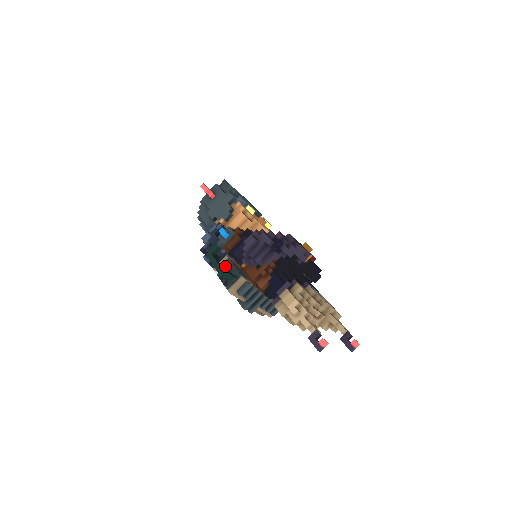
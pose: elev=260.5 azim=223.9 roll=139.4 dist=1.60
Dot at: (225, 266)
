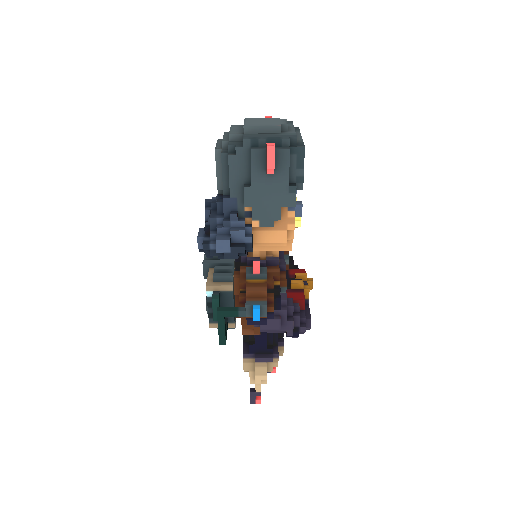
Dot at: (223, 297)
